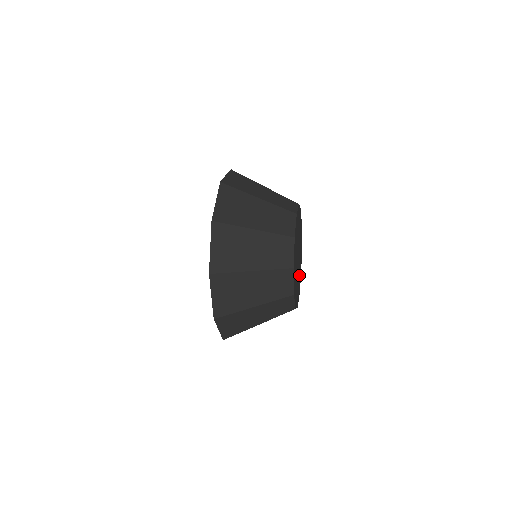
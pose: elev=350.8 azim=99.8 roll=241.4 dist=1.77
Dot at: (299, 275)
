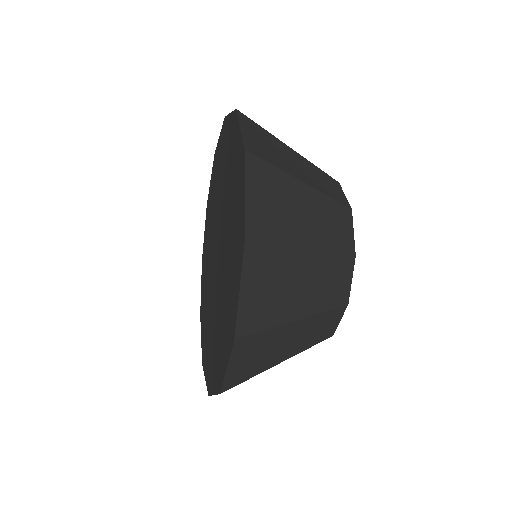
Dot at: occluded
